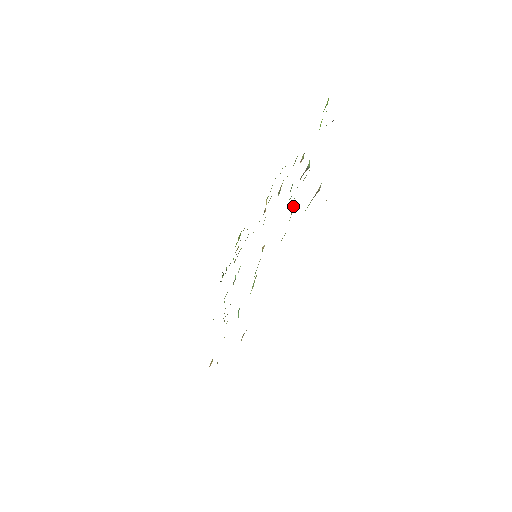
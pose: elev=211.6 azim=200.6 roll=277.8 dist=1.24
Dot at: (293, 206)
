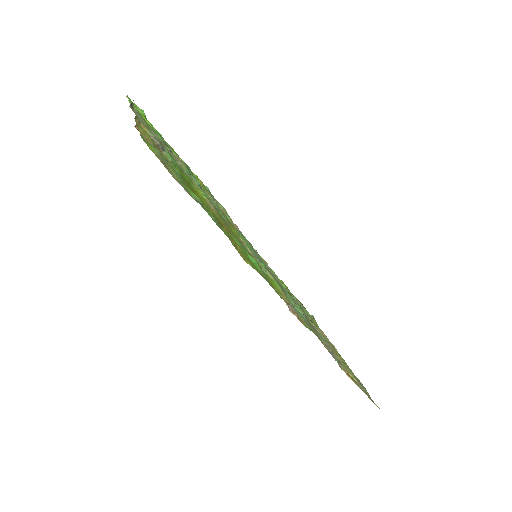
Dot at: (193, 182)
